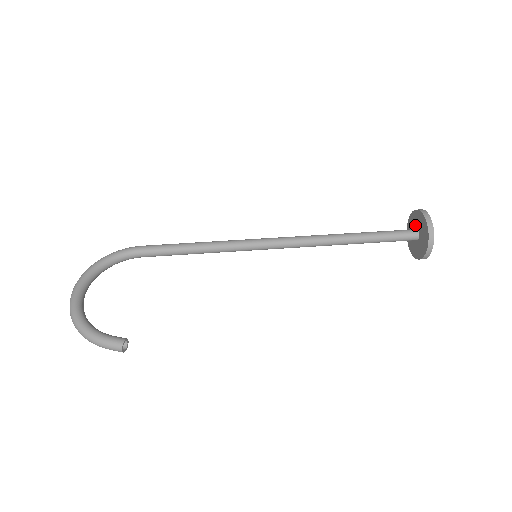
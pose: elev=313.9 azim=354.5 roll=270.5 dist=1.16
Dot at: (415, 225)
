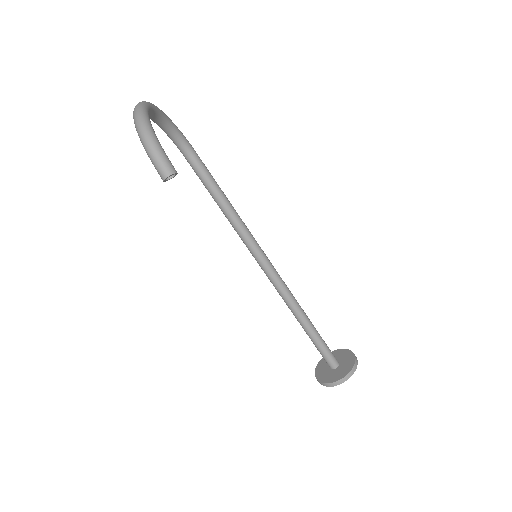
Dot at: (337, 358)
